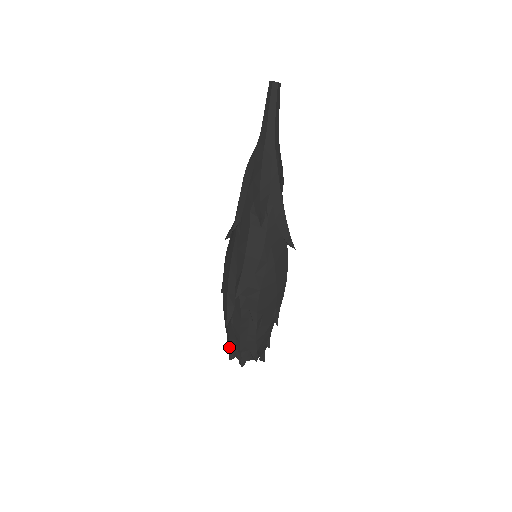
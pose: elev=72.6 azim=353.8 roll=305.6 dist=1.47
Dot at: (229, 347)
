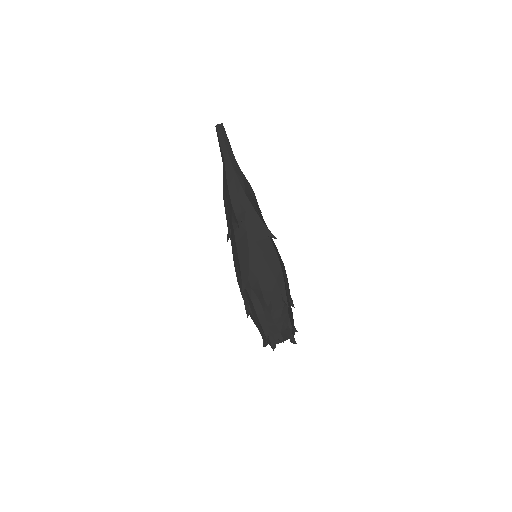
Dot at: (262, 337)
